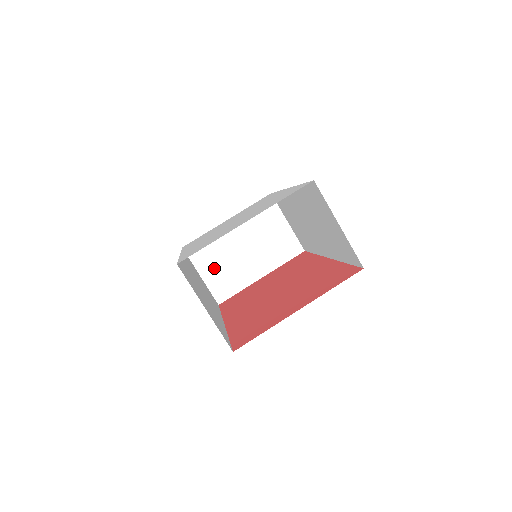
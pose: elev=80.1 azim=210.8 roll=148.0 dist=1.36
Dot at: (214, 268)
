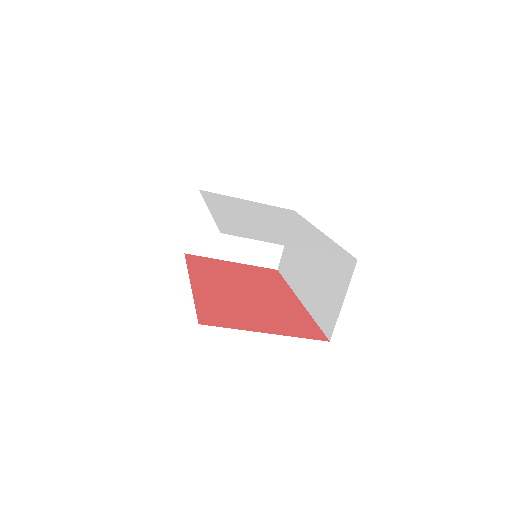
Dot at: (206, 225)
